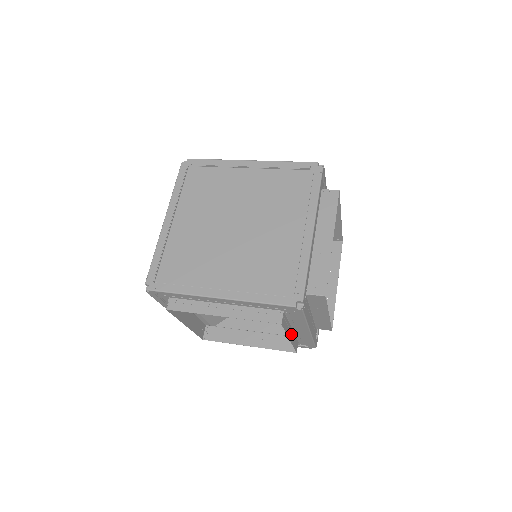
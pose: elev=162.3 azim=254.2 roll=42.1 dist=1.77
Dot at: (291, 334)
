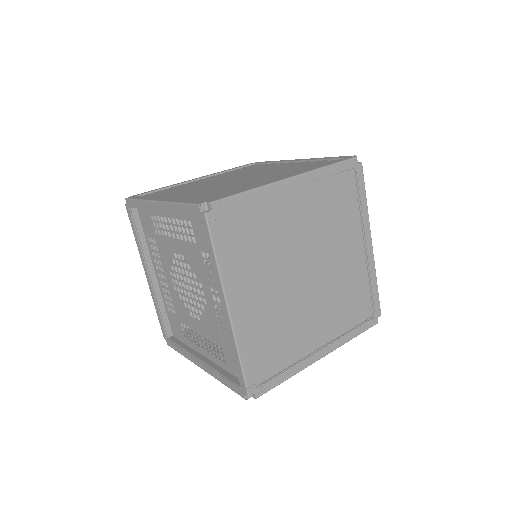
Dot at: occluded
